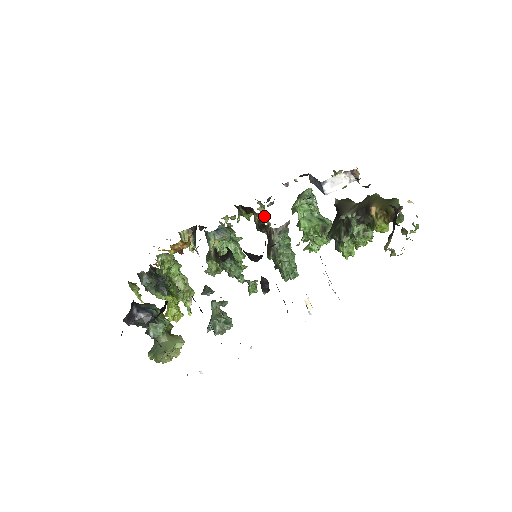
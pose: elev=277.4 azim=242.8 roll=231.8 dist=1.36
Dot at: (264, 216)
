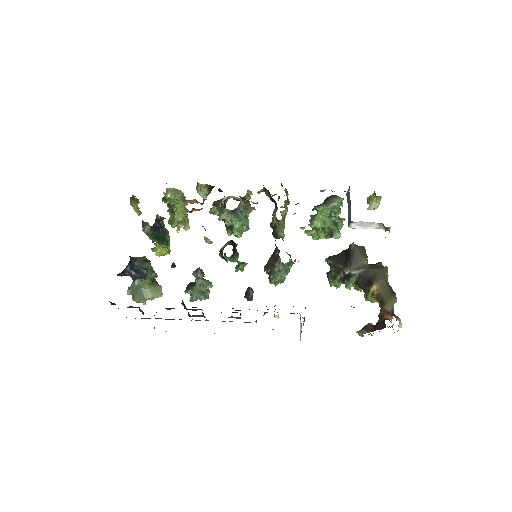
Dot at: (283, 223)
